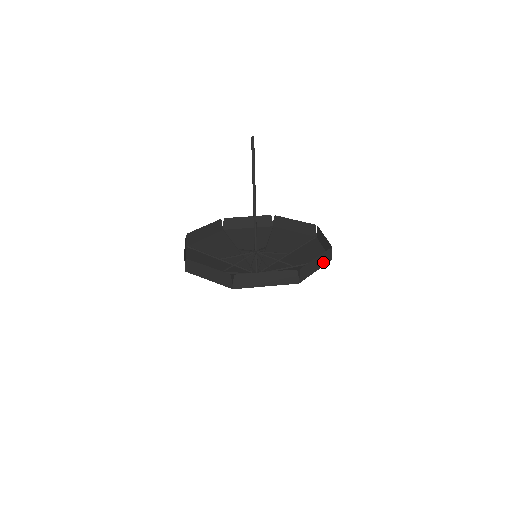
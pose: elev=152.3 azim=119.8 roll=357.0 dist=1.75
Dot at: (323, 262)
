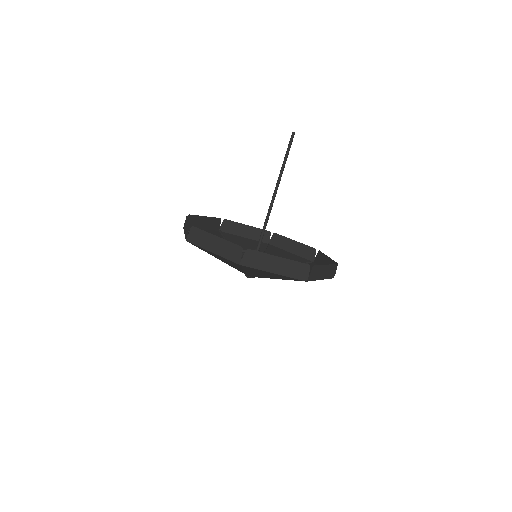
Dot at: (290, 272)
